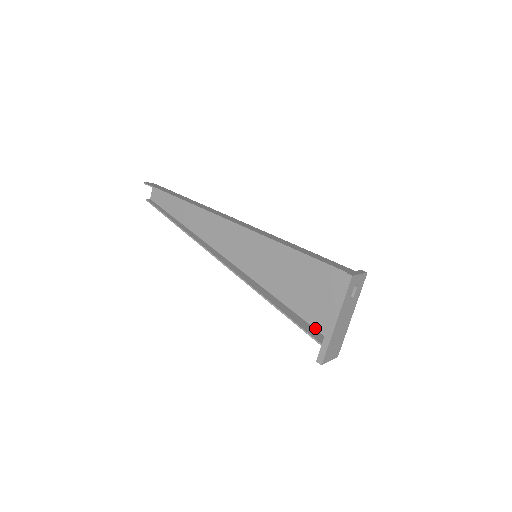
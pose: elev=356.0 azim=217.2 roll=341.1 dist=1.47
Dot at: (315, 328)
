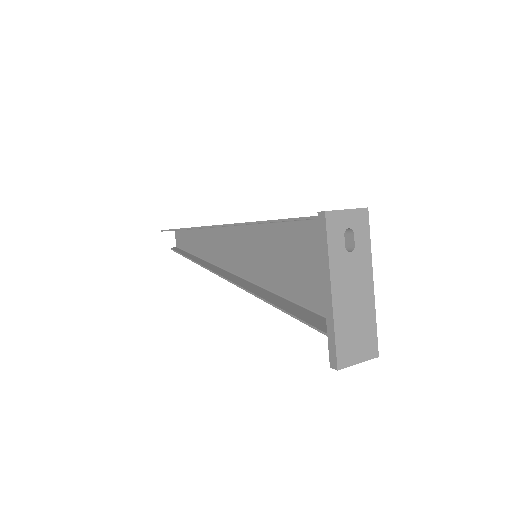
Dot at: occluded
